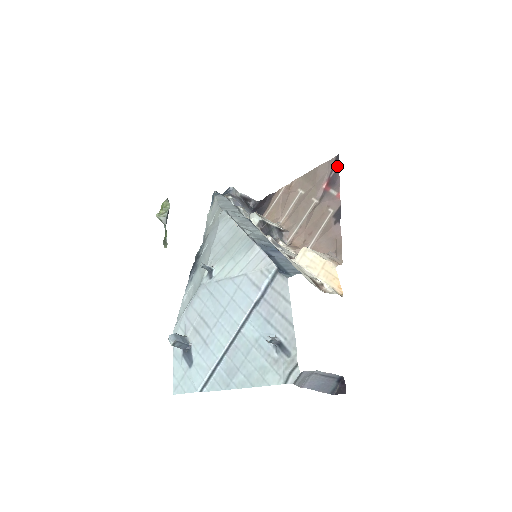
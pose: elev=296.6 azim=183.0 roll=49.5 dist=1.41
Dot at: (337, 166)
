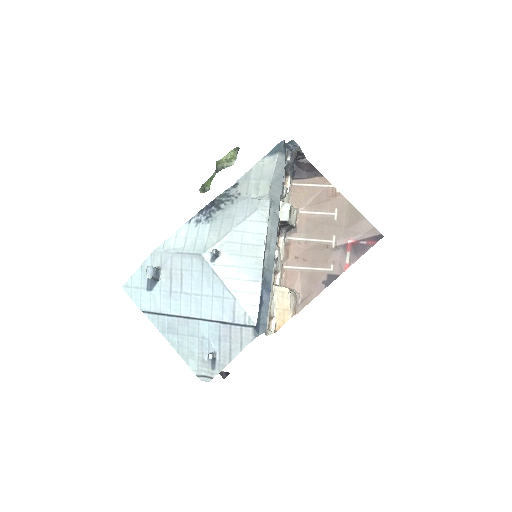
Dot at: (372, 243)
